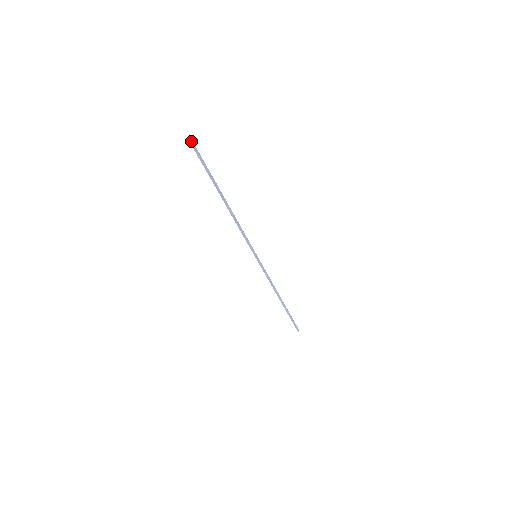
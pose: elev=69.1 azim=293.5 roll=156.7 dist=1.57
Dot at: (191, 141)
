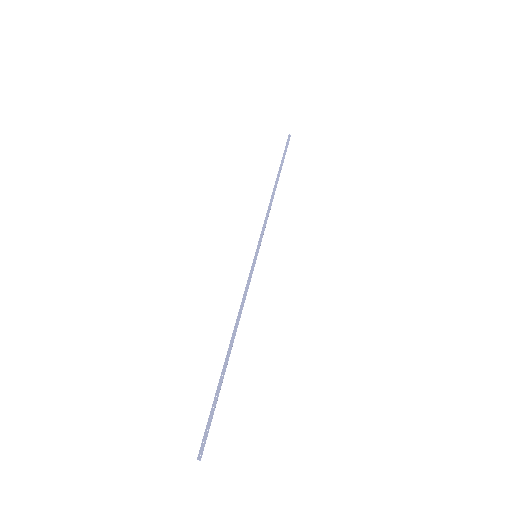
Dot at: (290, 135)
